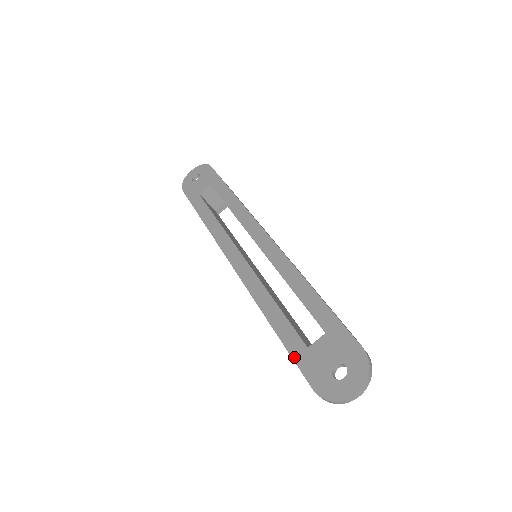
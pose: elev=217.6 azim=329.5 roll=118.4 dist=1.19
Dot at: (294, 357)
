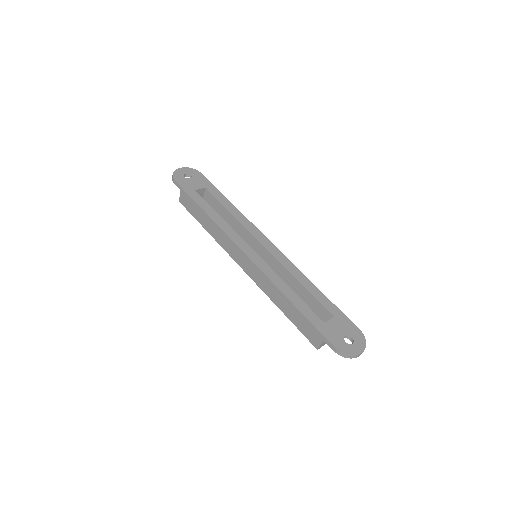
Dot at: (317, 327)
